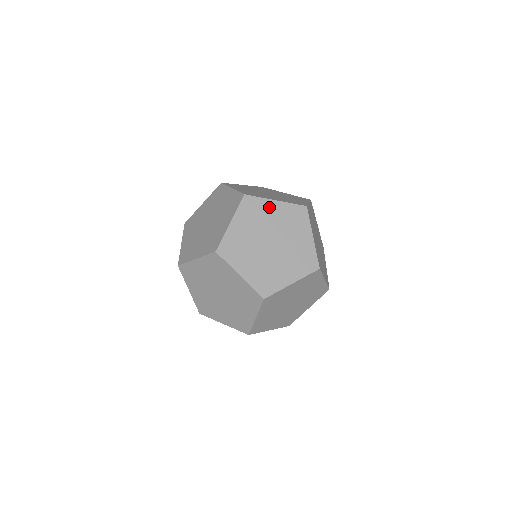
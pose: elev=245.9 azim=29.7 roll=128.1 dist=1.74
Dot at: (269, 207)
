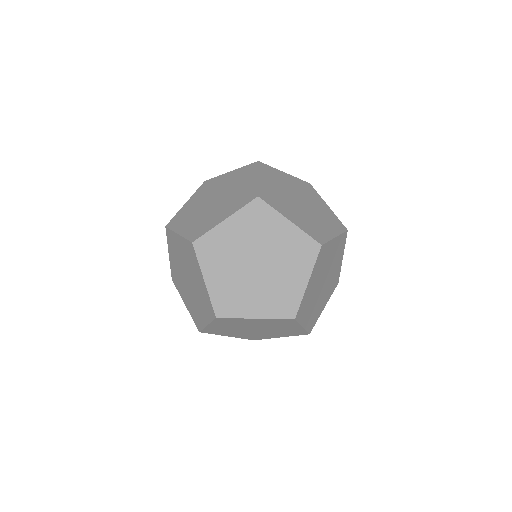
Dot at: (224, 232)
